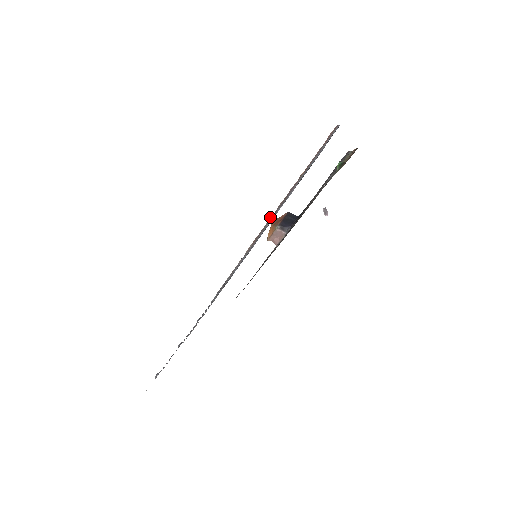
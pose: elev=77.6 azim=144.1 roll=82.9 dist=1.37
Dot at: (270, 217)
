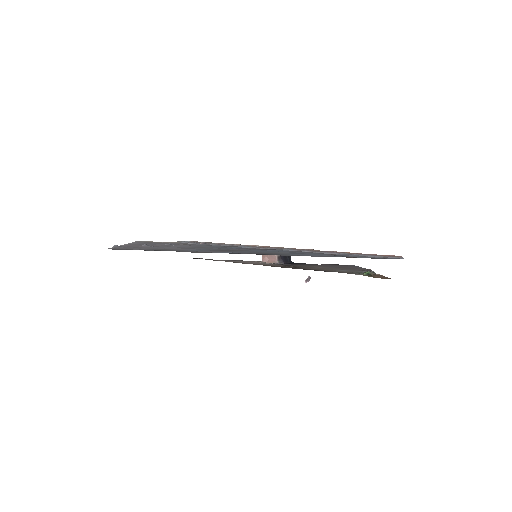
Dot at: (294, 248)
